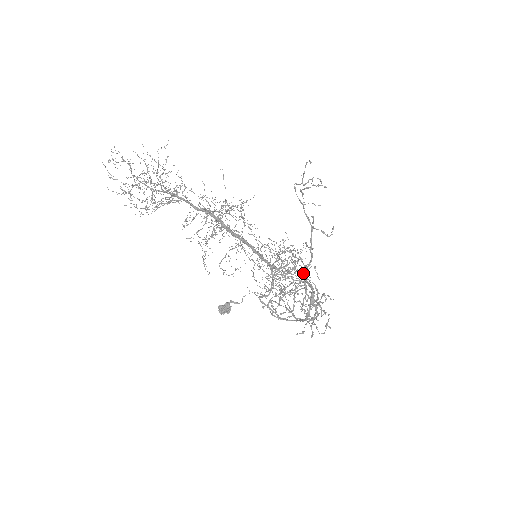
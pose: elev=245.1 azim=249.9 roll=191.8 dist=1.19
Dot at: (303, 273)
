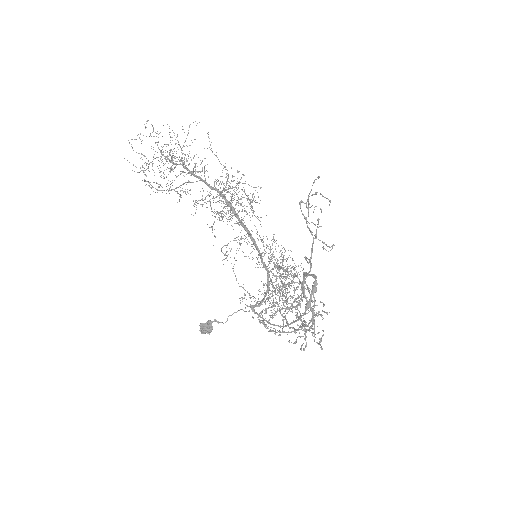
Dot at: (295, 300)
